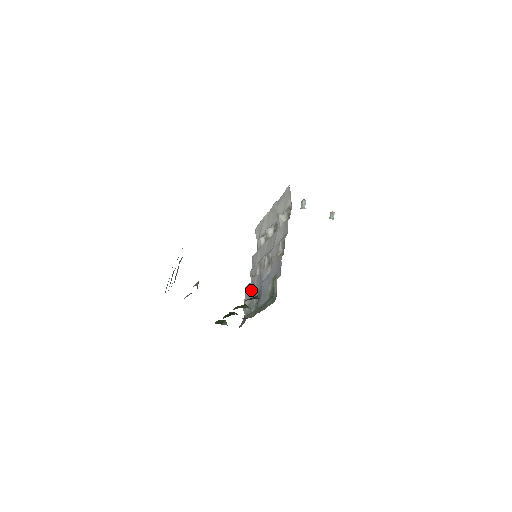
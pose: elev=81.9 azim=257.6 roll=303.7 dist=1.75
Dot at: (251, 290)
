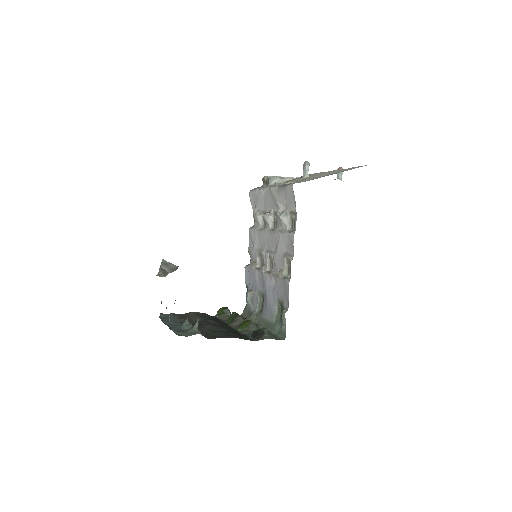
Dot at: (252, 280)
